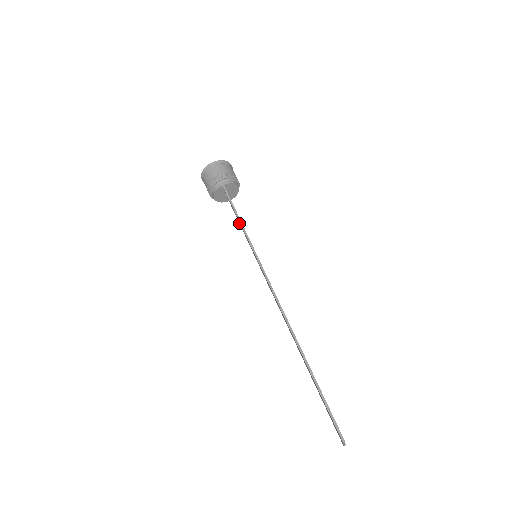
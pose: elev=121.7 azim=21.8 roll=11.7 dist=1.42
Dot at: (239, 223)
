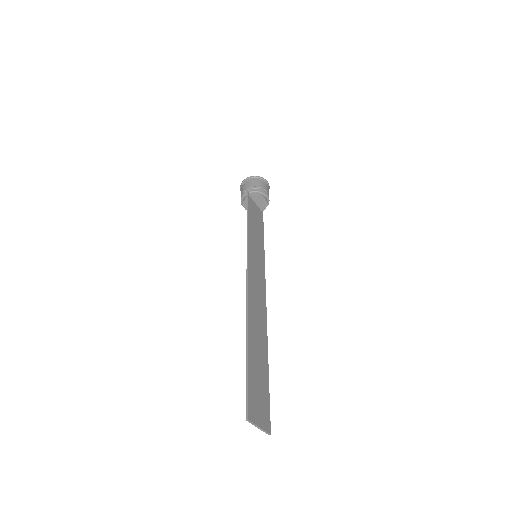
Dot at: (260, 230)
